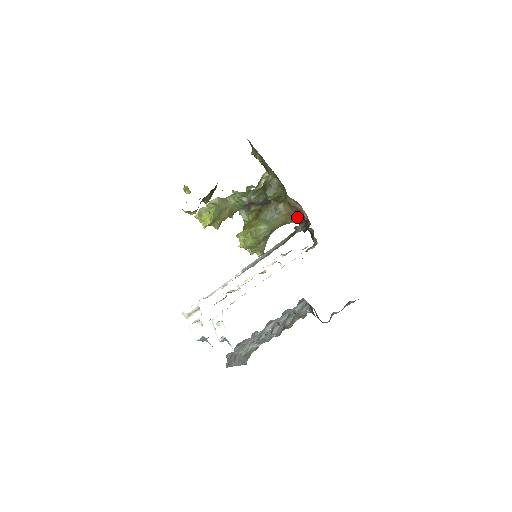
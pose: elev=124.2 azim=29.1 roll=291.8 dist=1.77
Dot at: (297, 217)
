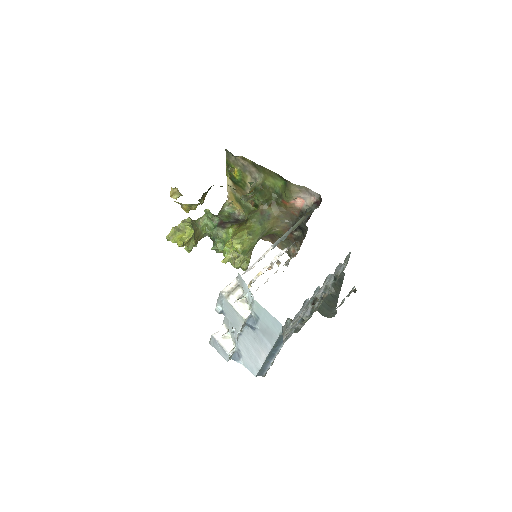
Dot at: (284, 220)
